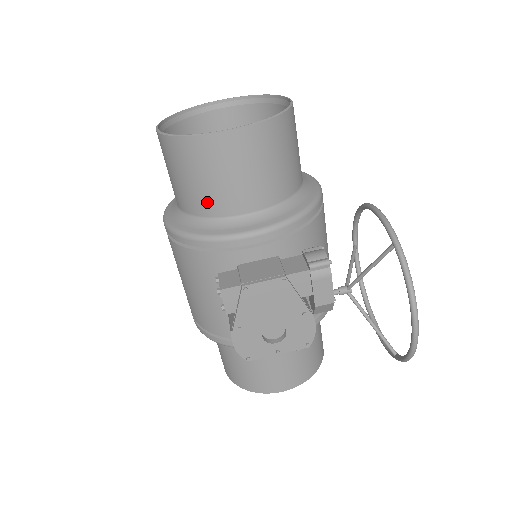
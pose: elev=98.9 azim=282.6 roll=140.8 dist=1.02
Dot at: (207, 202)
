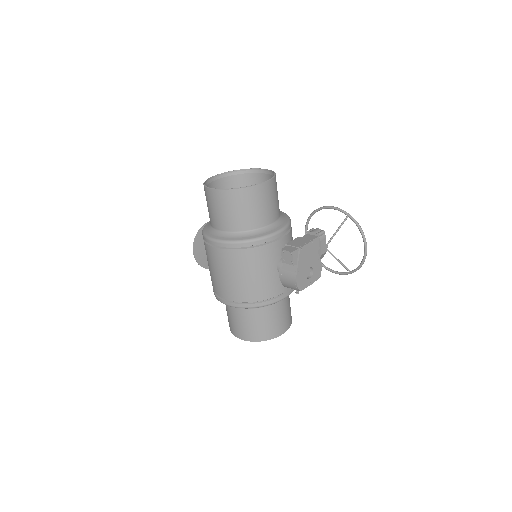
Dot at: (254, 221)
